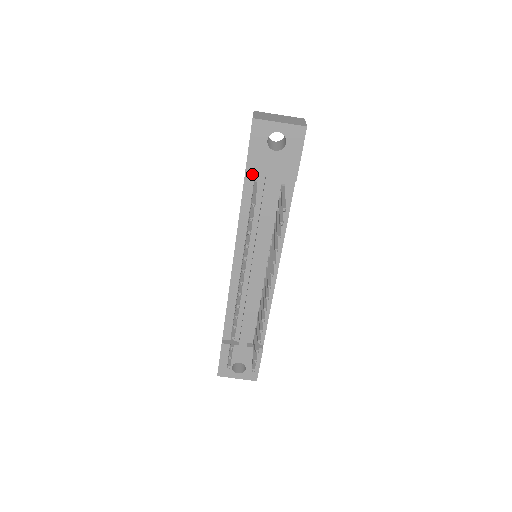
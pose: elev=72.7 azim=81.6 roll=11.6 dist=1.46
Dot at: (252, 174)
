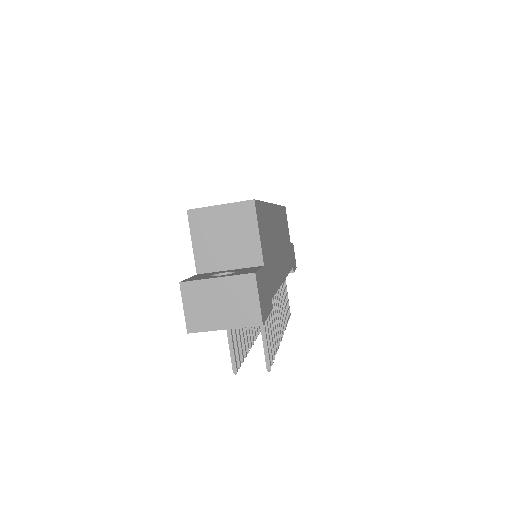
Dot at: occluded
